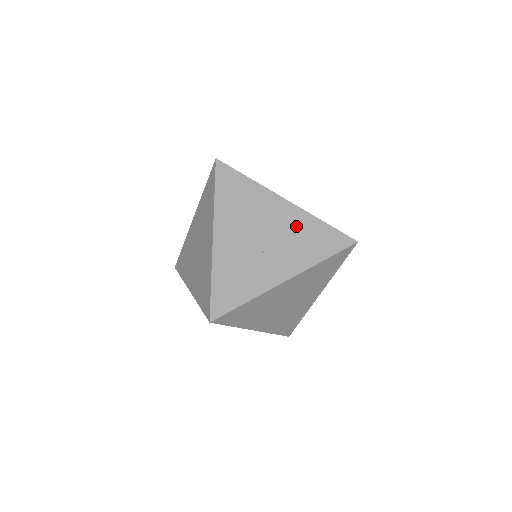
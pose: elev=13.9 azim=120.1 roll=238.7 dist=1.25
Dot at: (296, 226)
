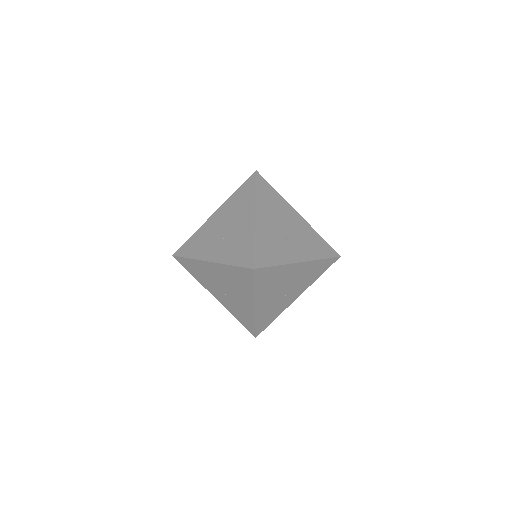
Dot at: (305, 232)
